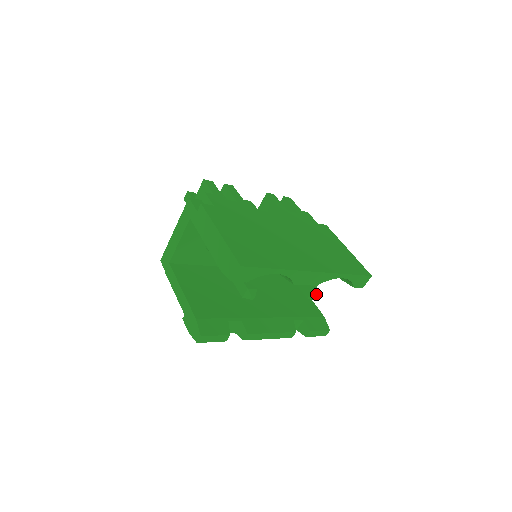
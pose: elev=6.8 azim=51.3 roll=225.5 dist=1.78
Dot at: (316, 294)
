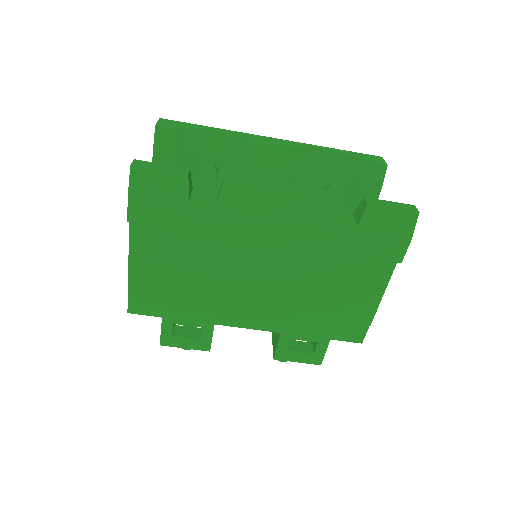
Dot at: occluded
